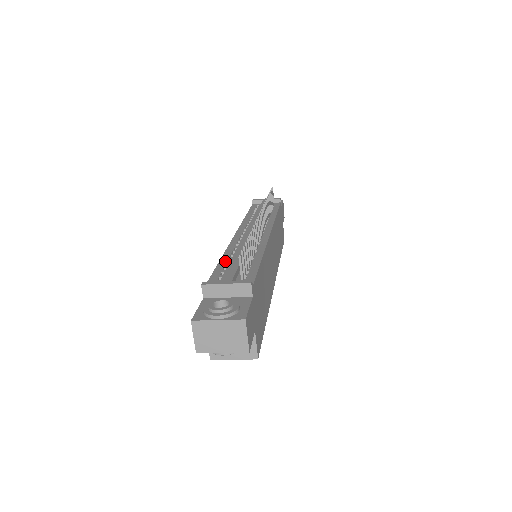
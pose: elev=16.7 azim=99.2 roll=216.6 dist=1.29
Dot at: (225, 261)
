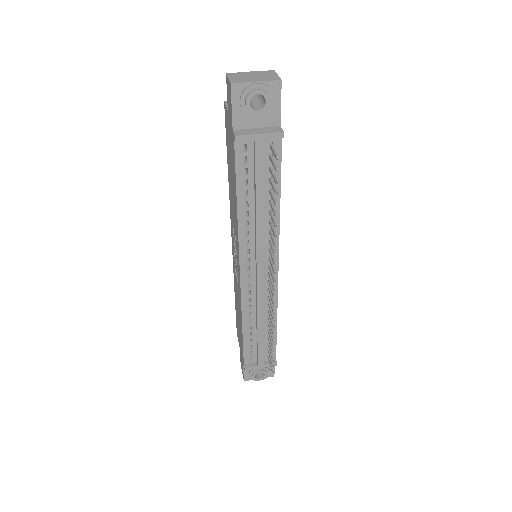
Dot at: (247, 330)
